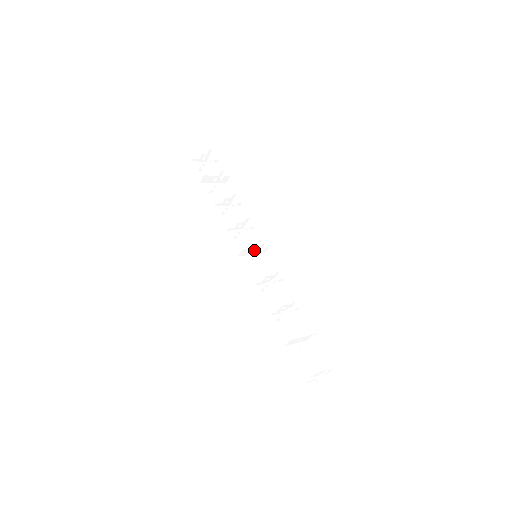
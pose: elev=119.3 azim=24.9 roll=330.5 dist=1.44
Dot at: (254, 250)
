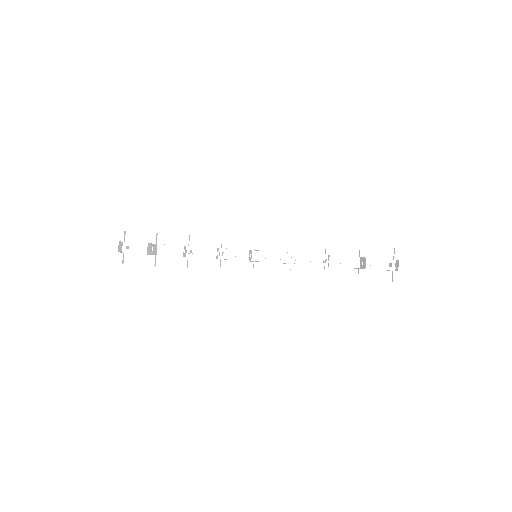
Dot at: occluded
